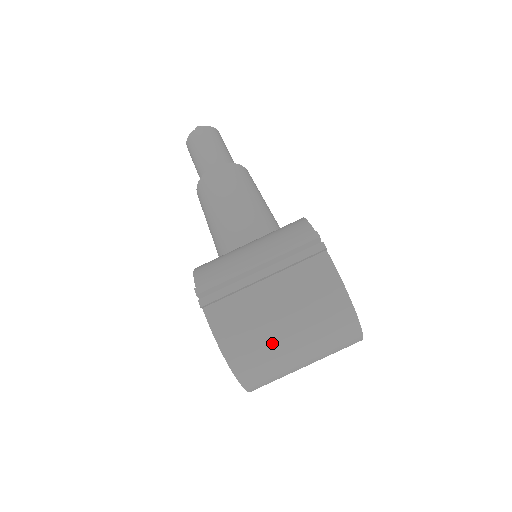
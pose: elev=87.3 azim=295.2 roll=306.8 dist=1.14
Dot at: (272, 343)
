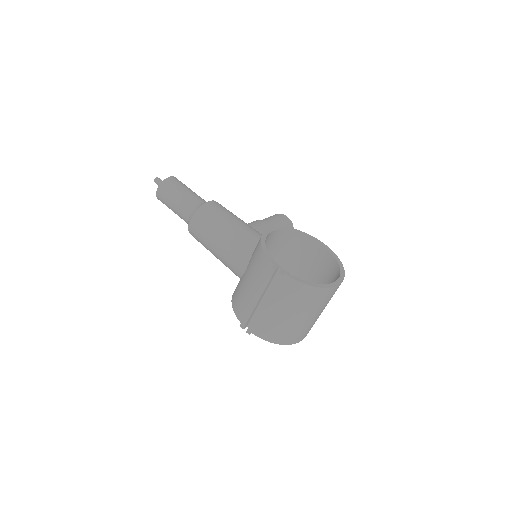
Dot at: (296, 326)
